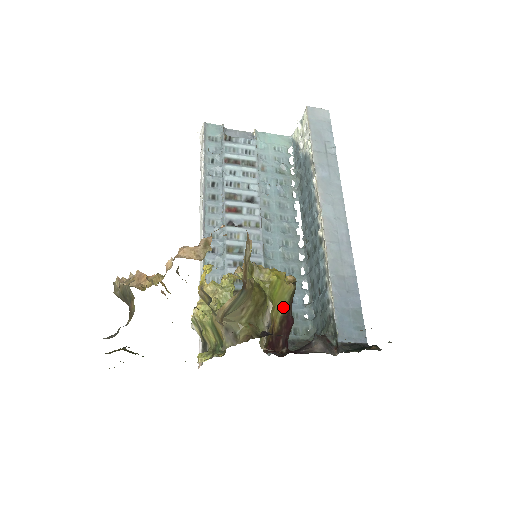
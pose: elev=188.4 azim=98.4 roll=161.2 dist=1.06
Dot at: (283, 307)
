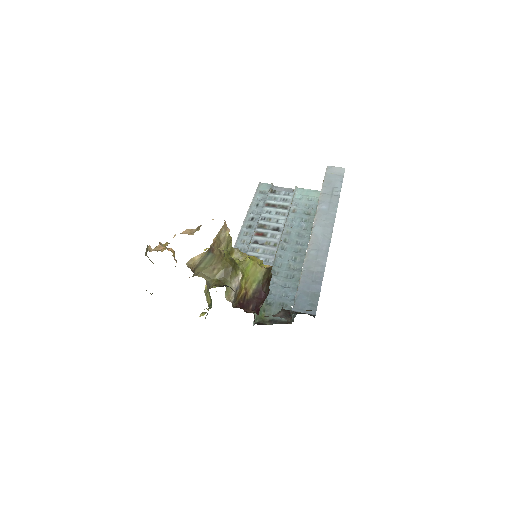
Dot at: (257, 283)
